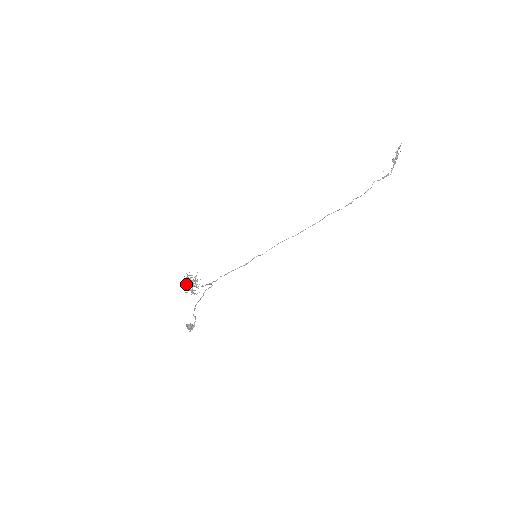
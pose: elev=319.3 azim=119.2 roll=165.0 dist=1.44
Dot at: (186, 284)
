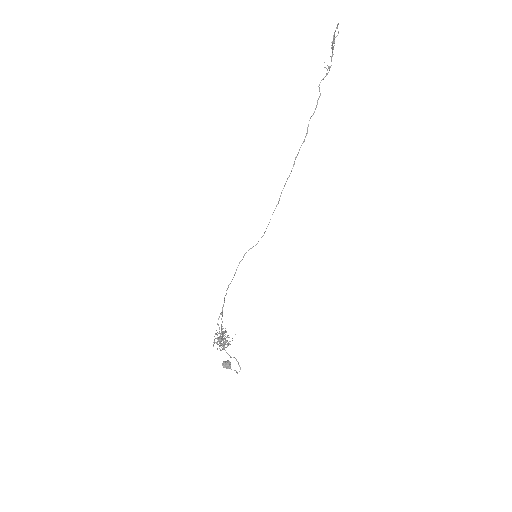
Dot at: occluded
